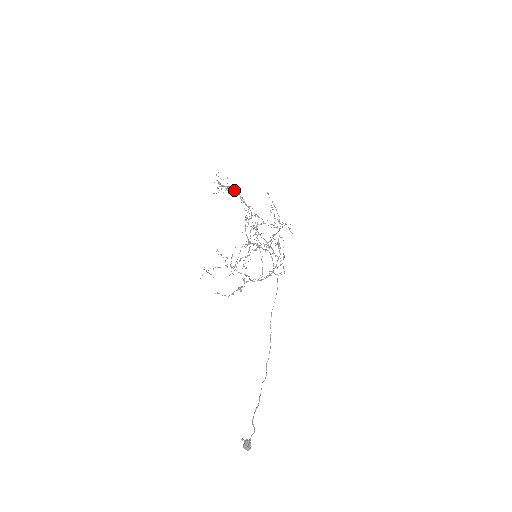
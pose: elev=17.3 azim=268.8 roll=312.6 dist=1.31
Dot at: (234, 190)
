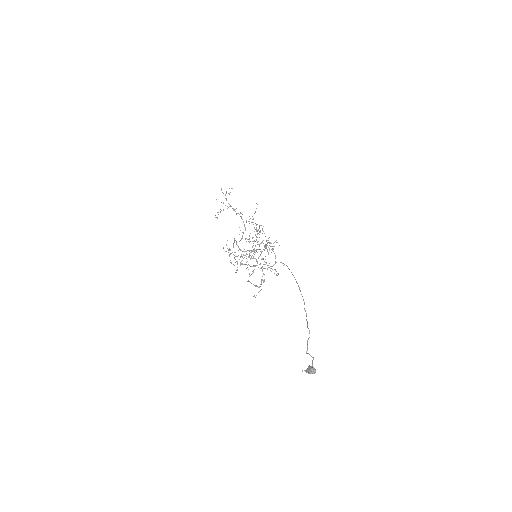
Dot at: occluded
